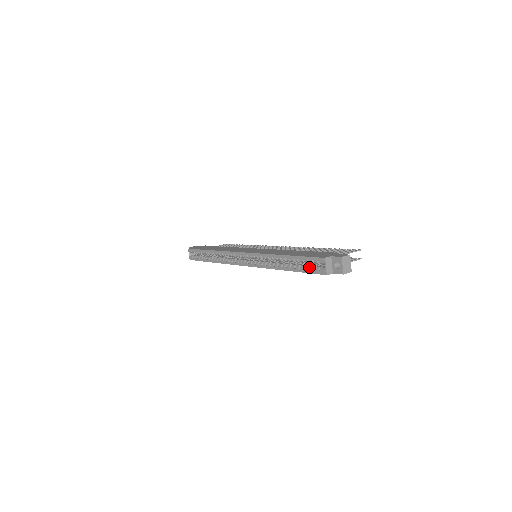
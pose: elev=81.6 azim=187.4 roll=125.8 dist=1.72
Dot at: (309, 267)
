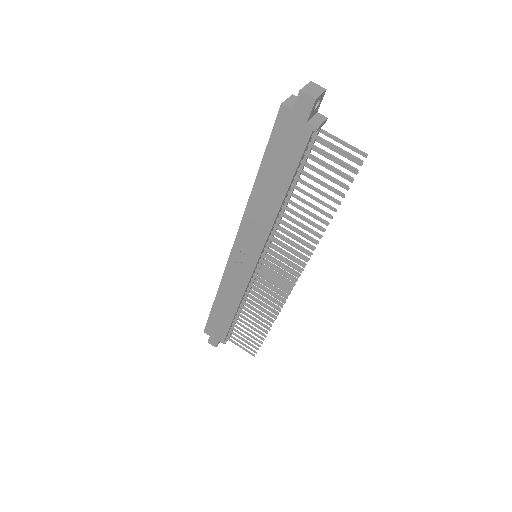
Dot at: occluded
